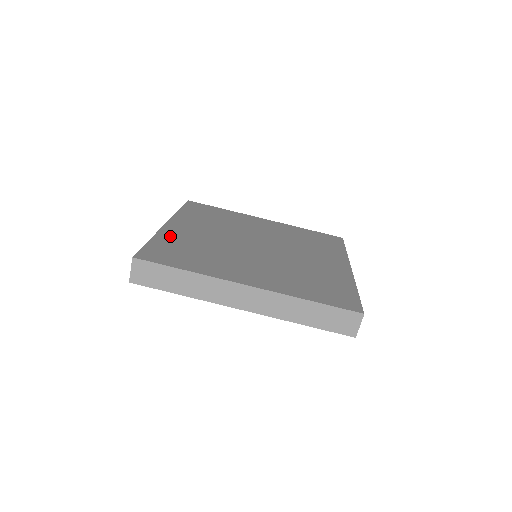
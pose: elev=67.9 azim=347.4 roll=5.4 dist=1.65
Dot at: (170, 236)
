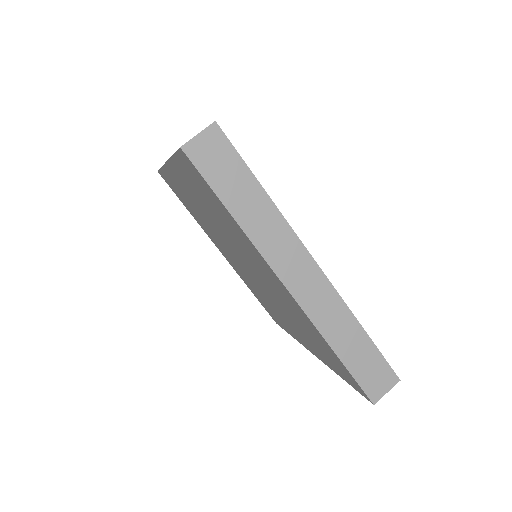
Dot at: occluded
